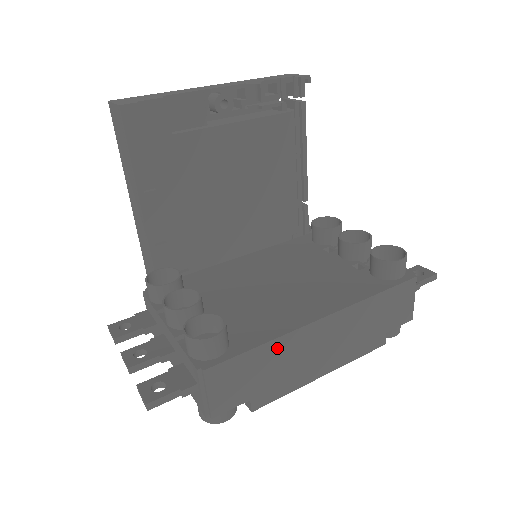
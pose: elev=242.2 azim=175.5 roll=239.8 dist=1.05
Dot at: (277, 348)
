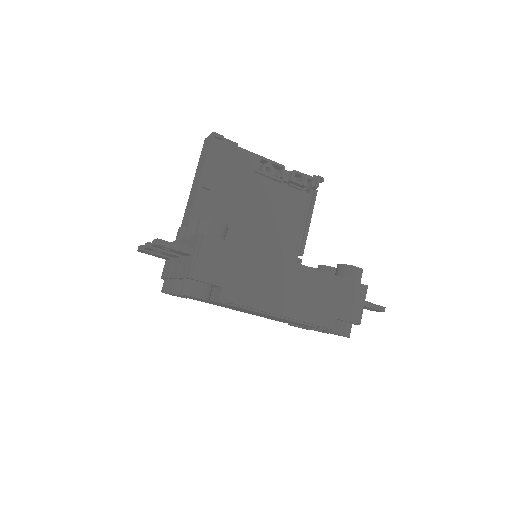
Dot at: (255, 259)
